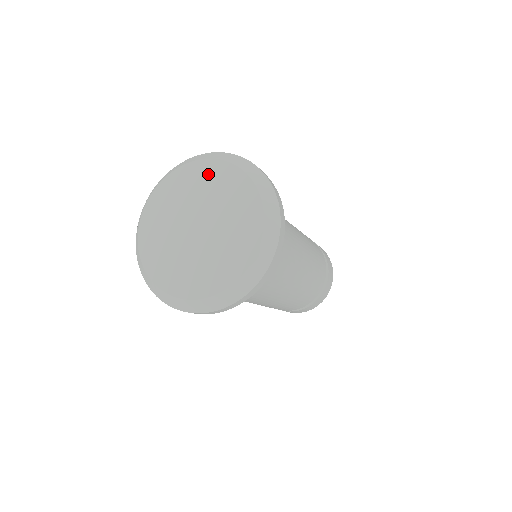
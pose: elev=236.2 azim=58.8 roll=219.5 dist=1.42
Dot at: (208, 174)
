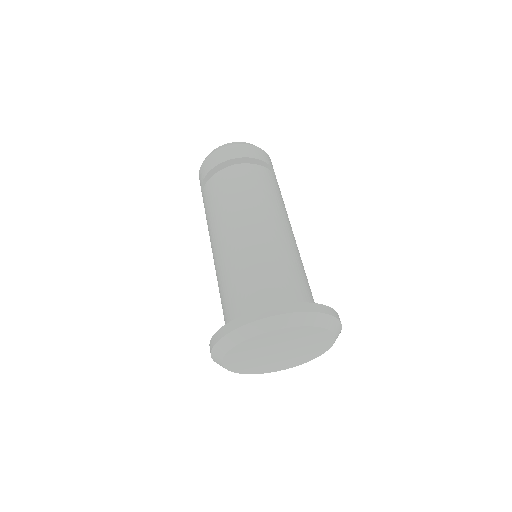
Dot at: (318, 336)
